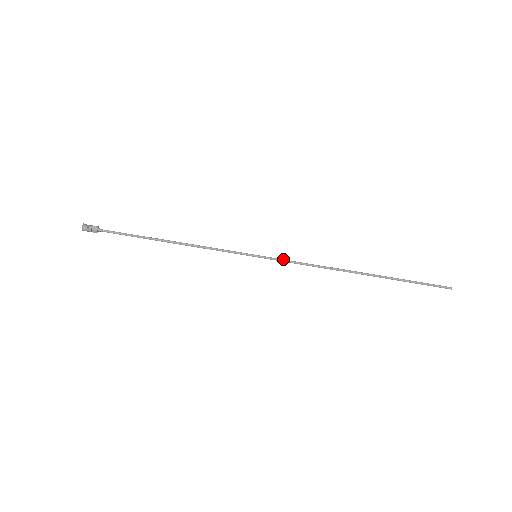
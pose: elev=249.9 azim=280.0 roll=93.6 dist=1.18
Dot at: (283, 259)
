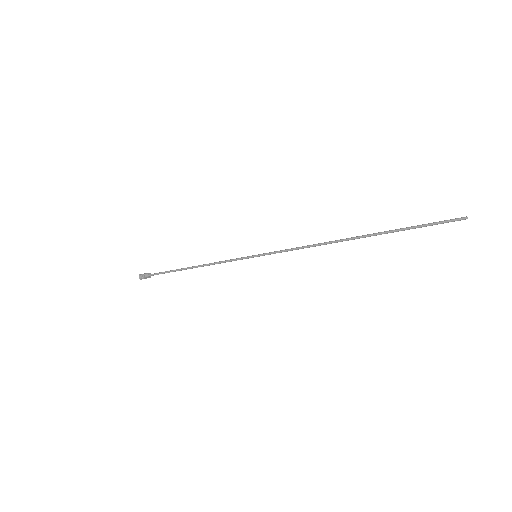
Dot at: (278, 251)
